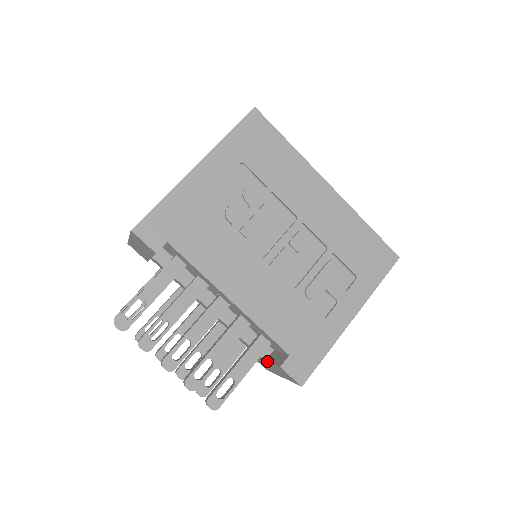
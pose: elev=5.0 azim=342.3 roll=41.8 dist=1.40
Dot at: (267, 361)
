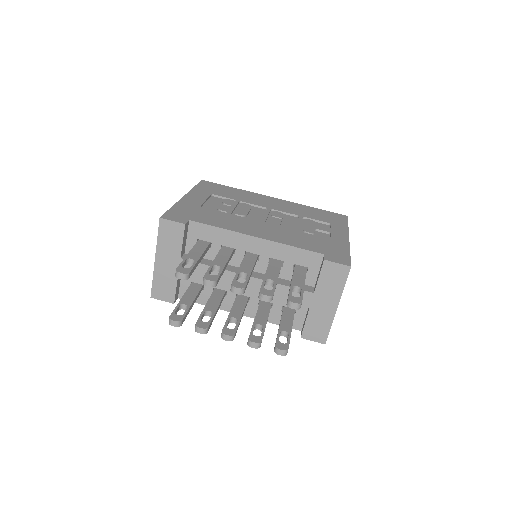
Dot at: (315, 288)
